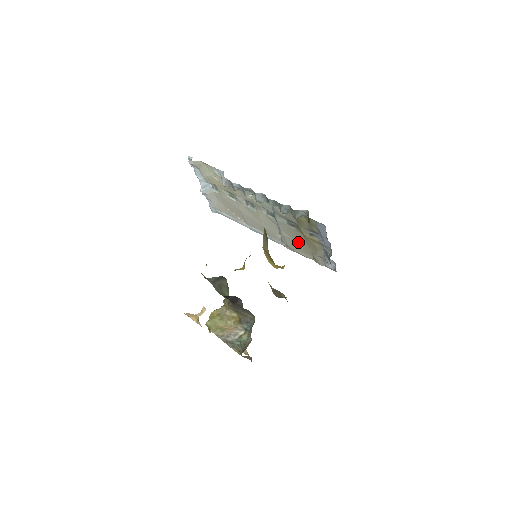
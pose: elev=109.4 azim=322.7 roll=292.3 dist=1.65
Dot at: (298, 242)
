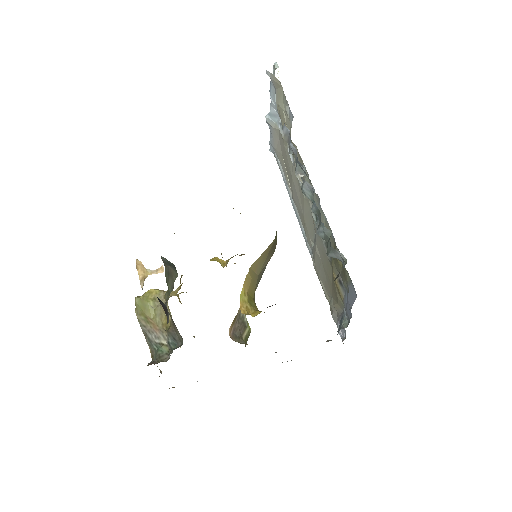
Dot at: (325, 271)
